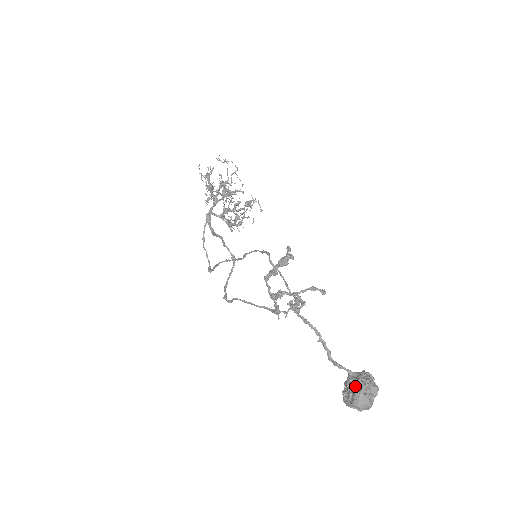
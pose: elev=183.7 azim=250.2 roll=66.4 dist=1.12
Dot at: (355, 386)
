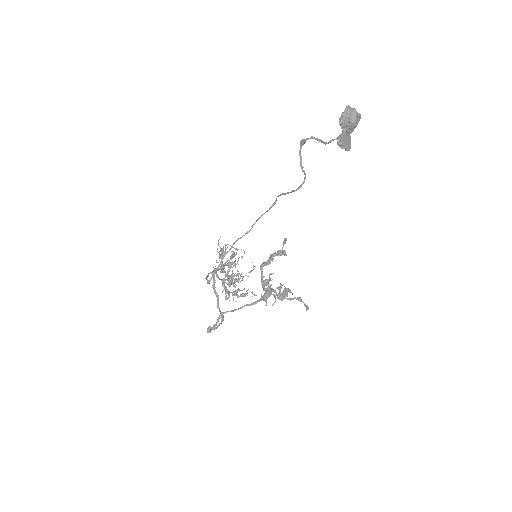
Dot at: occluded
